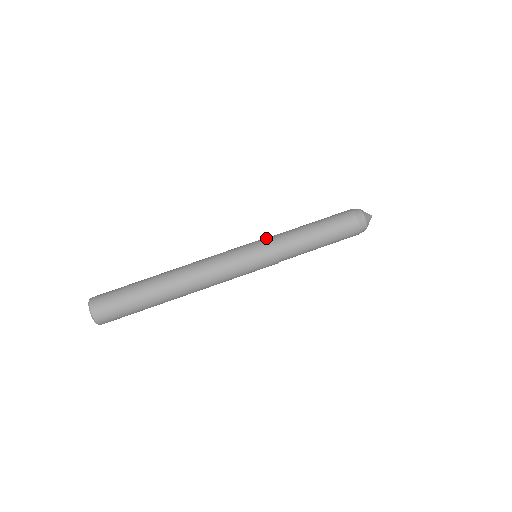
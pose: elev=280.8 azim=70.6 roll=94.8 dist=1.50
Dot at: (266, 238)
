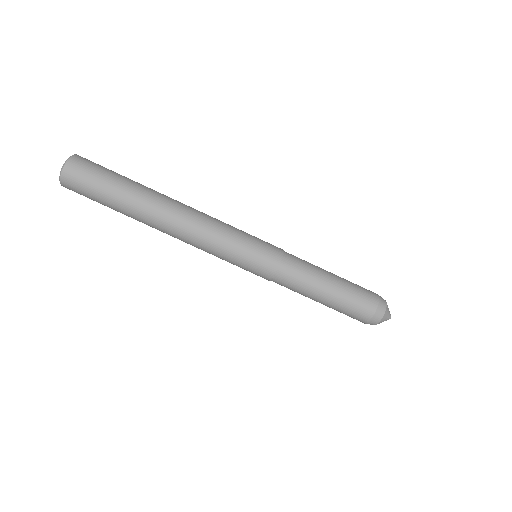
Dot at: (280, 248)
